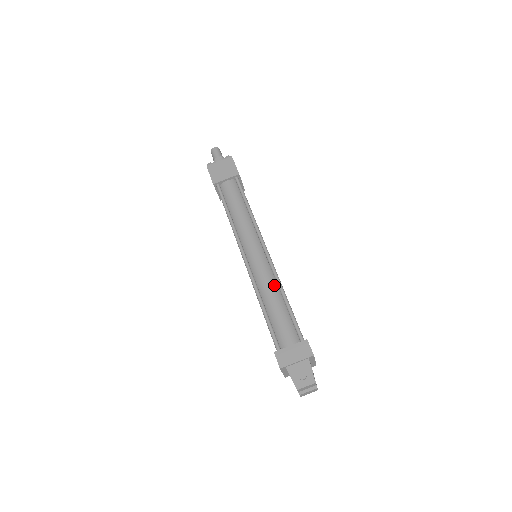
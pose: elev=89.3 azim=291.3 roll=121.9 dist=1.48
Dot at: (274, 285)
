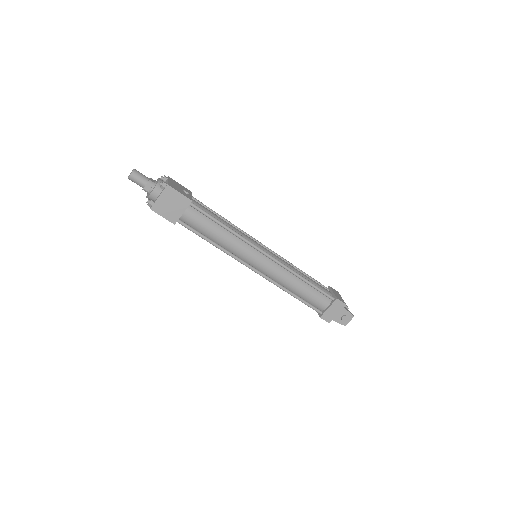
Dot at: (291, 276)
